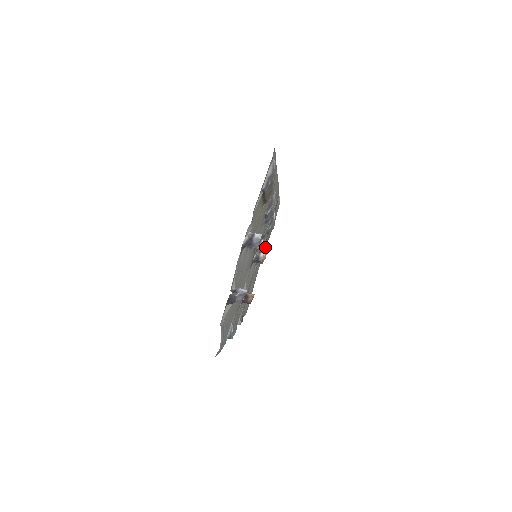
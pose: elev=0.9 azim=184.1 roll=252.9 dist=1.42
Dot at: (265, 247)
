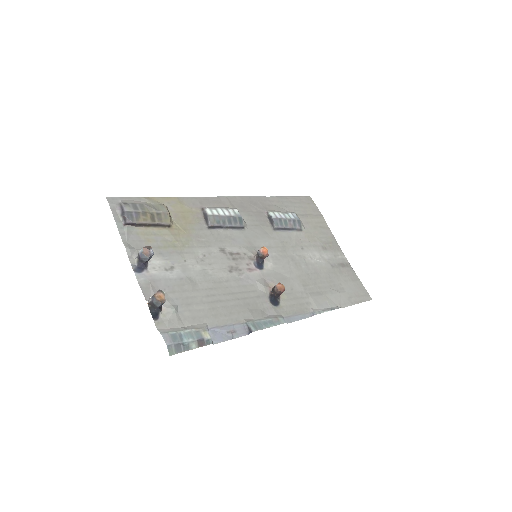
Dot at: (328, 237)
